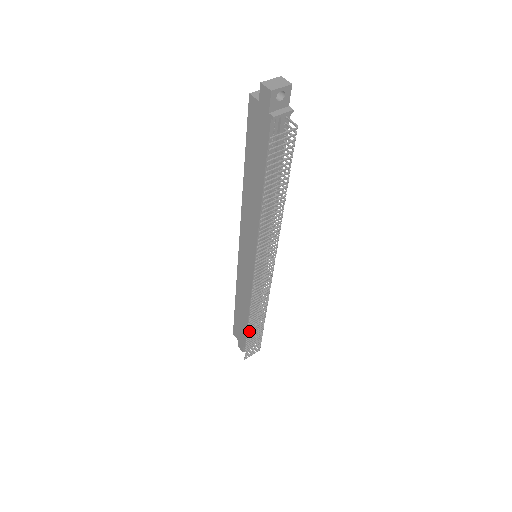
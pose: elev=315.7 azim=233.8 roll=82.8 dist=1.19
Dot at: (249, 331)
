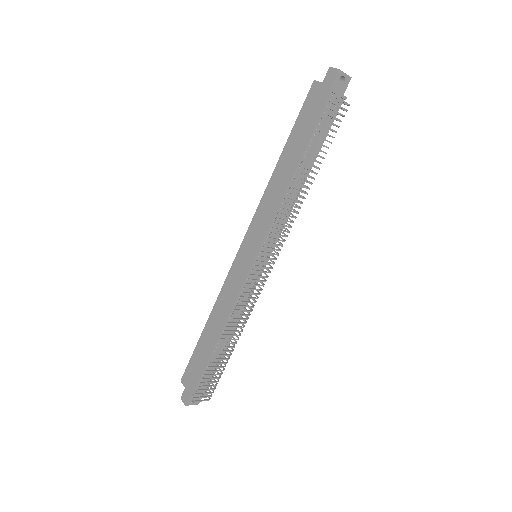
Dot at: occluded
